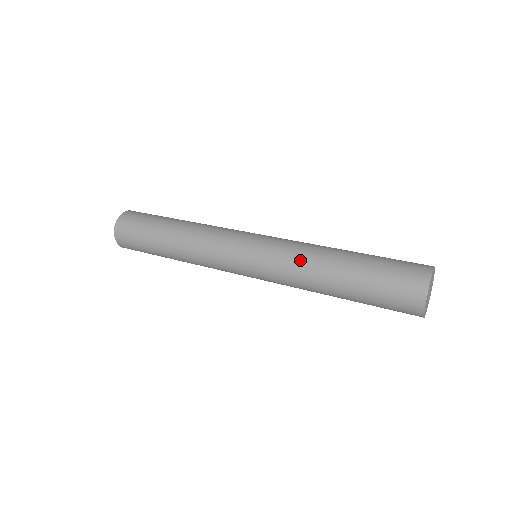
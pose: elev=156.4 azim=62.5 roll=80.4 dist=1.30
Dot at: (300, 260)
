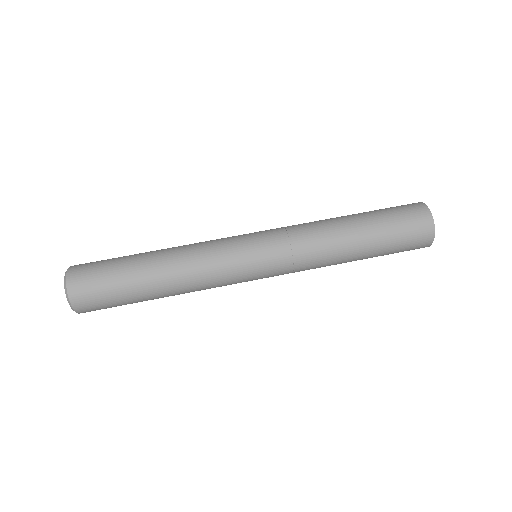
Dot at: (316, 242)
